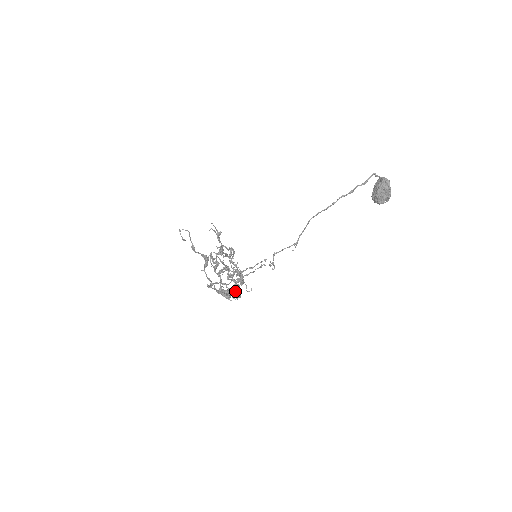
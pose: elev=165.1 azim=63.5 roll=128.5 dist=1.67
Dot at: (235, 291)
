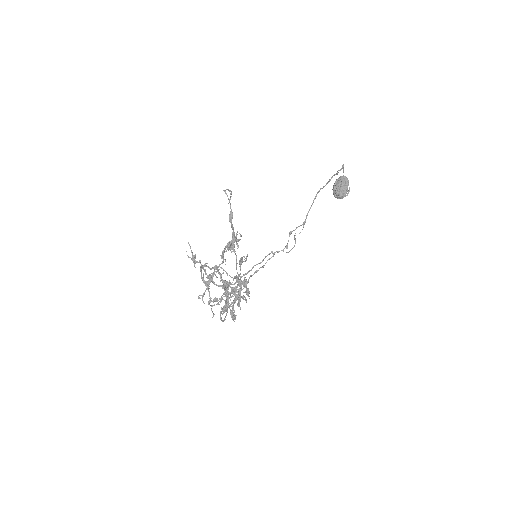
Dot at: (244, 296)
